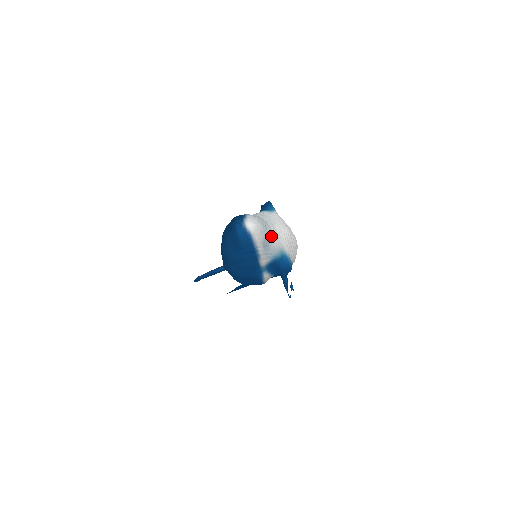
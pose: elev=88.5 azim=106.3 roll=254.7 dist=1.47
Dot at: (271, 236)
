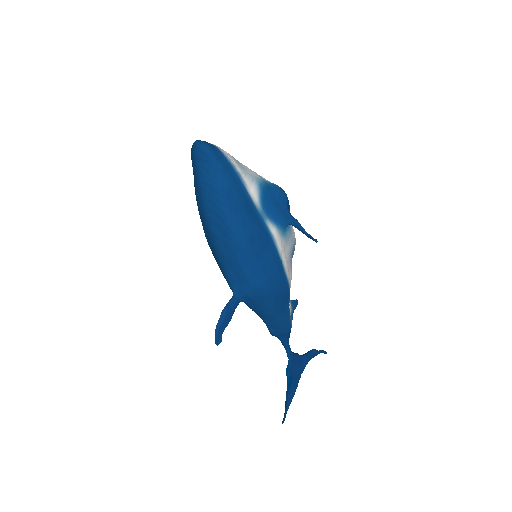
Dot at: (239, 162)
